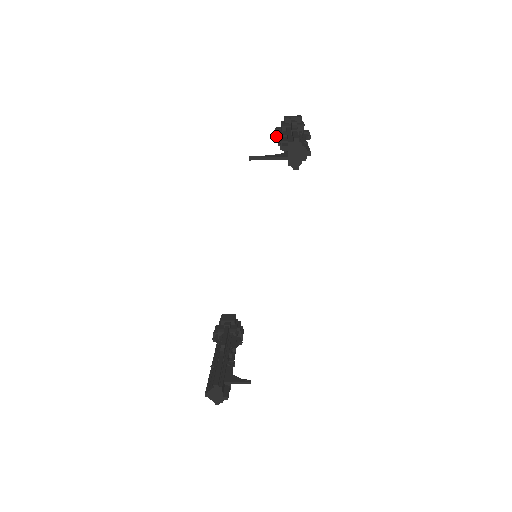
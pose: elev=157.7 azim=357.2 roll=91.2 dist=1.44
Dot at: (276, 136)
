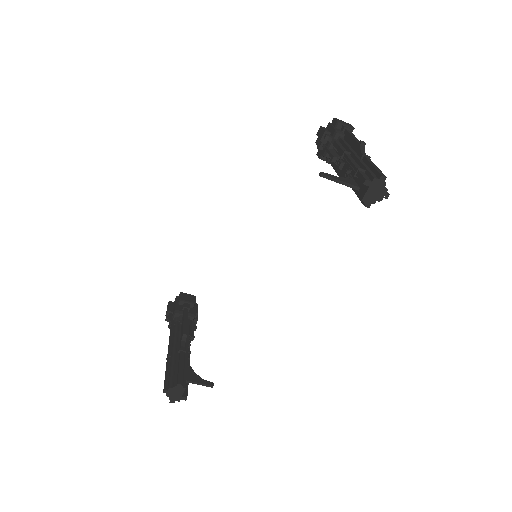
Dot at: (322, 138)
